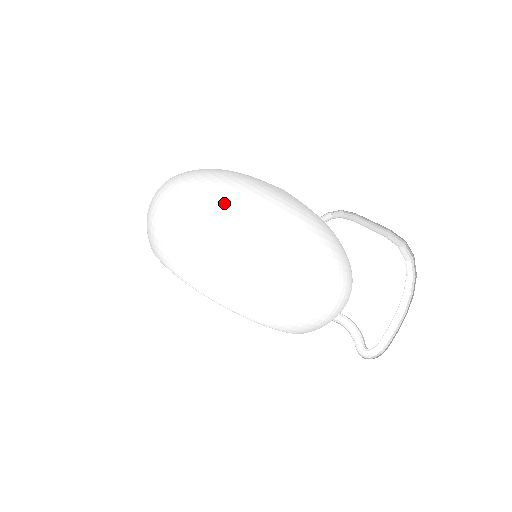
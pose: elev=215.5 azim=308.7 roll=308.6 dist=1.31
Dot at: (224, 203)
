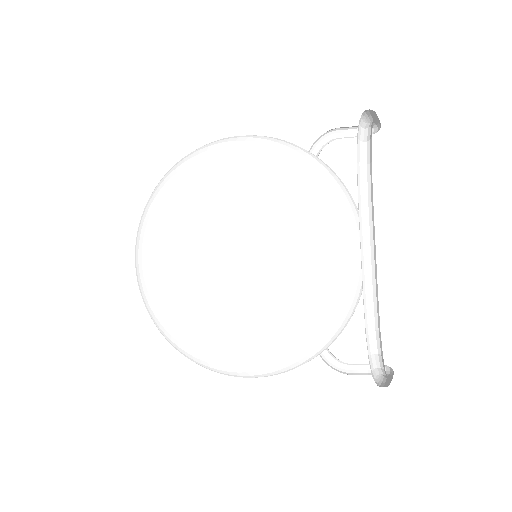
Dot at: (156, 325)
